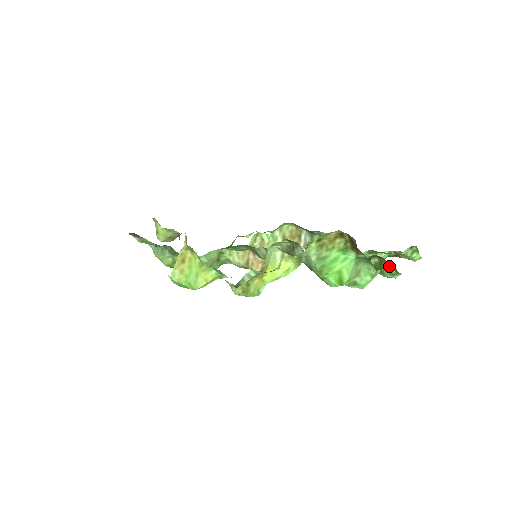
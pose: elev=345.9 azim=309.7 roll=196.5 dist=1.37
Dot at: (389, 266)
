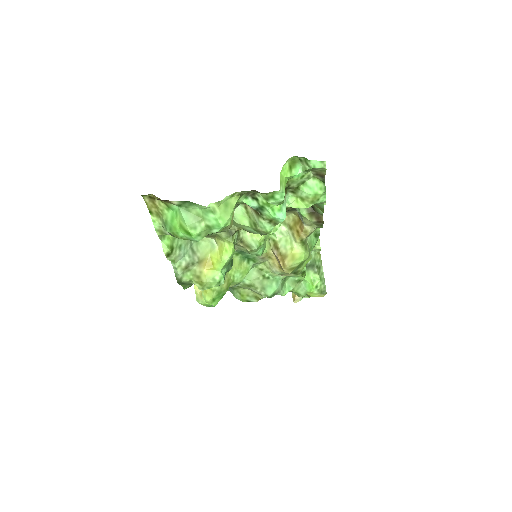
Dot at: (259, 193)
